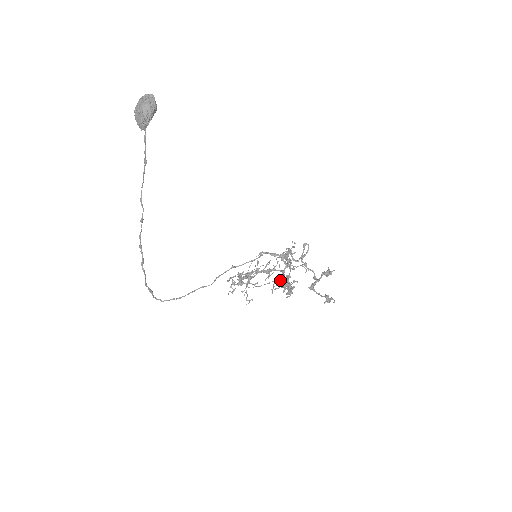
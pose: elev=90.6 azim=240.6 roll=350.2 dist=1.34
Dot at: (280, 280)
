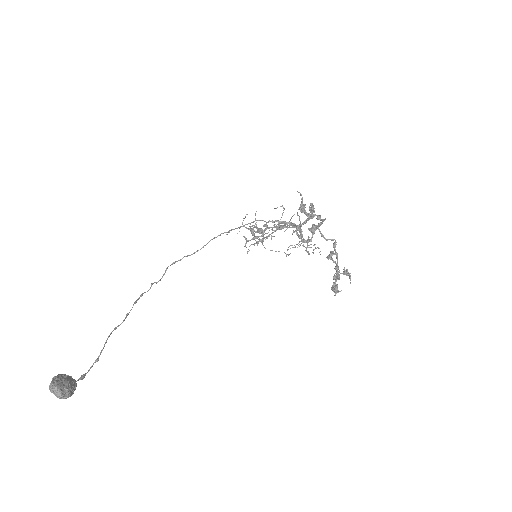
Dot at: occluded
